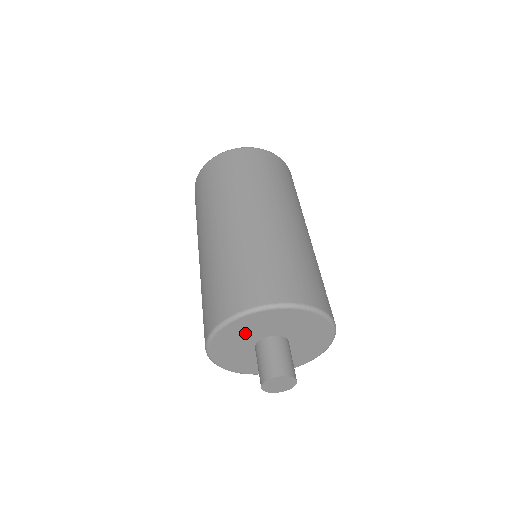
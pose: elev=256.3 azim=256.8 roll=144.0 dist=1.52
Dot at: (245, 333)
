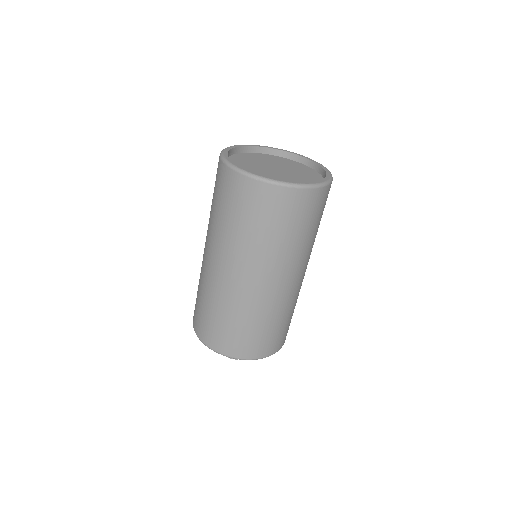
Dot at: occluded
